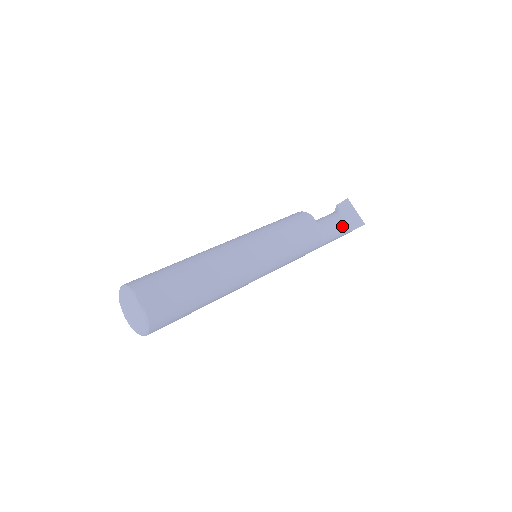
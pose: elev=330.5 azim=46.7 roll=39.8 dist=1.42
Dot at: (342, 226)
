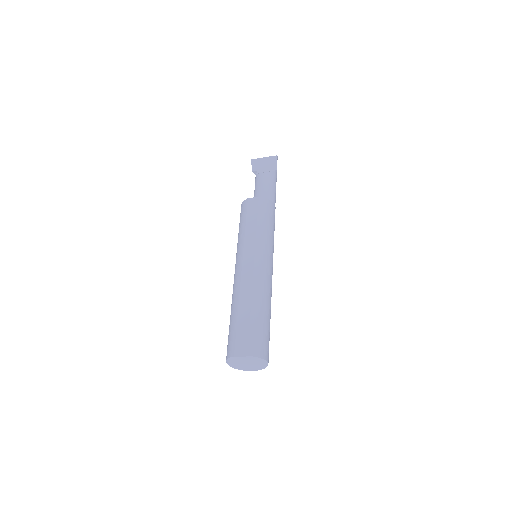
Dot at: (268, 177)
